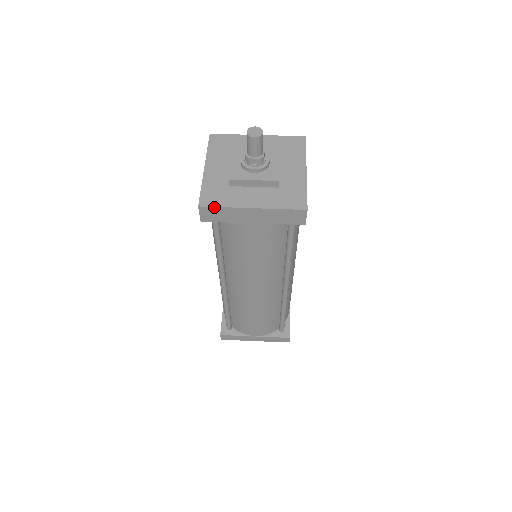
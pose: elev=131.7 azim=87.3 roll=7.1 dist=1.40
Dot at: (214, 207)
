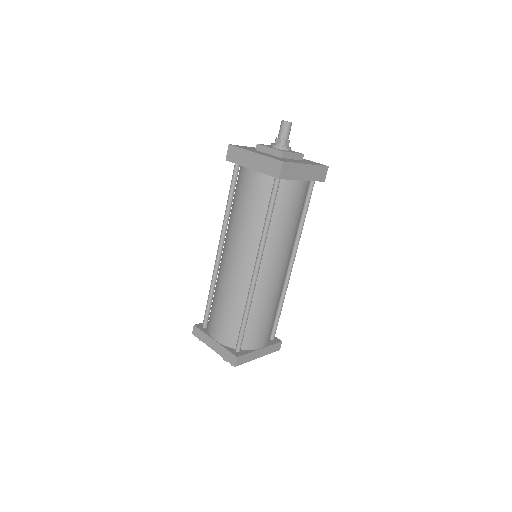
Dot at: (236, 147)
